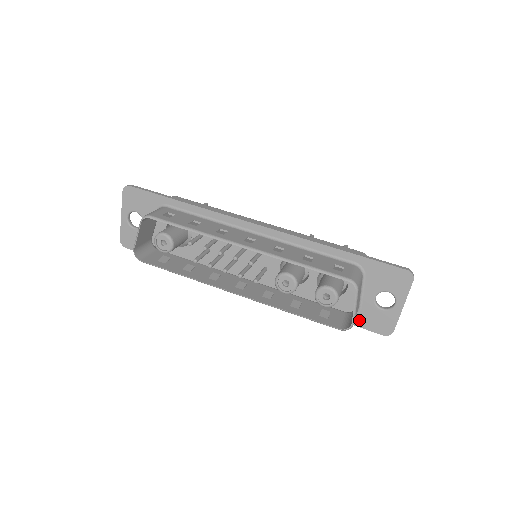
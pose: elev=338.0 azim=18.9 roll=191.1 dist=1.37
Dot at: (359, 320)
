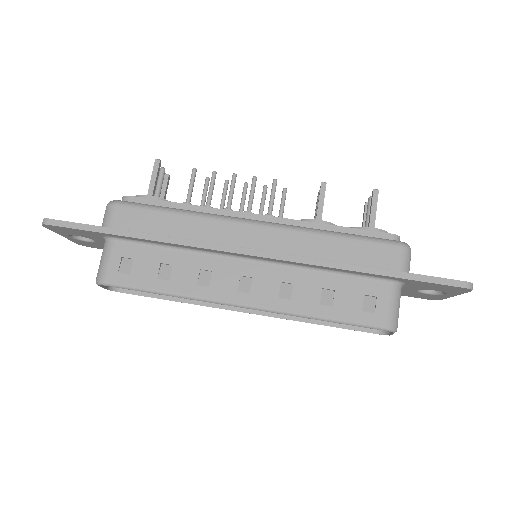
Dot at: occluded
